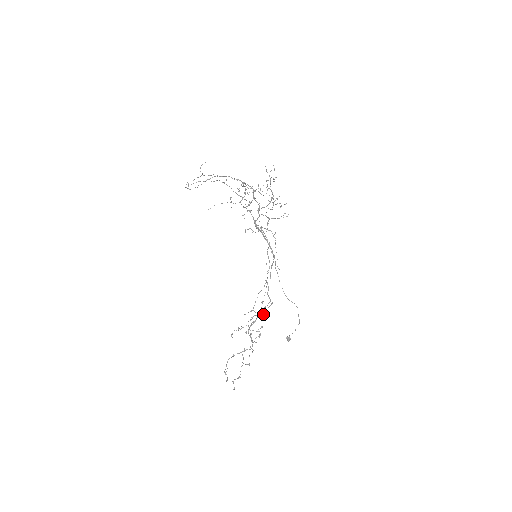
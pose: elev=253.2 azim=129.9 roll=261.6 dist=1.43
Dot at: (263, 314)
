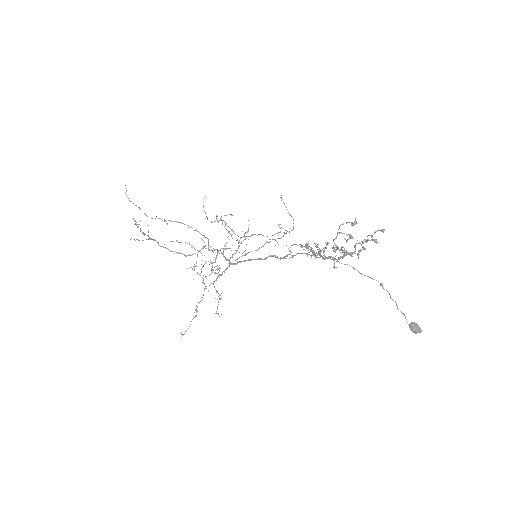
Dot at: occluded
